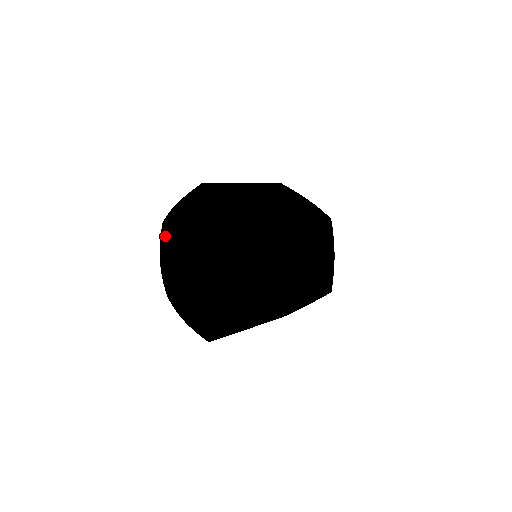
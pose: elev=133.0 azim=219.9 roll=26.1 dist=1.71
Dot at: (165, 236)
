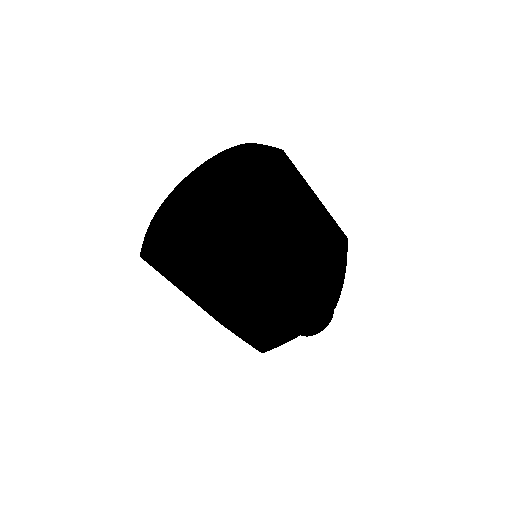
Dot at: (170, 197)
